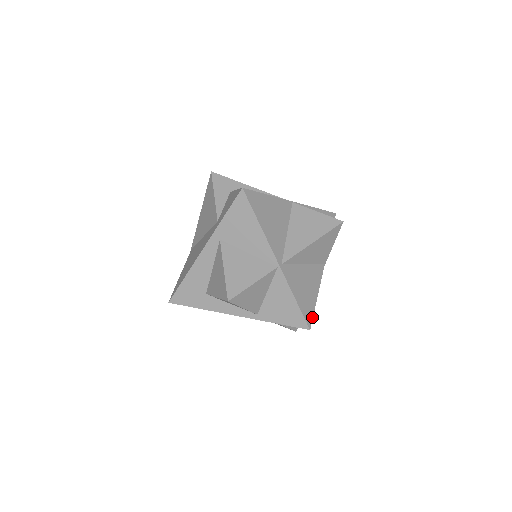
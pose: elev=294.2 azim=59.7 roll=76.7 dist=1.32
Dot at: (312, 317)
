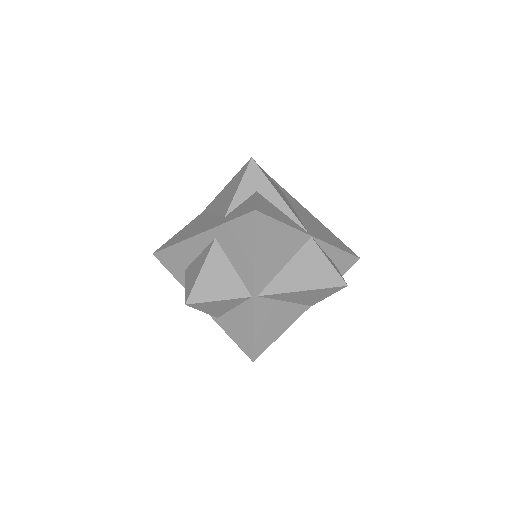
Dot at: (263, 351)
